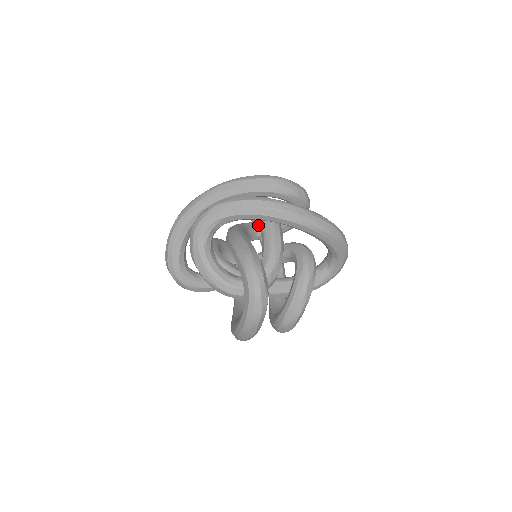
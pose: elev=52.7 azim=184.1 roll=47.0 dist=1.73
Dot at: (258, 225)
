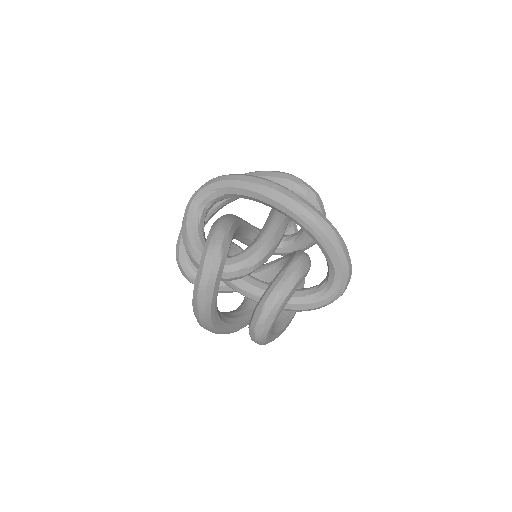
Dot at: occluded
